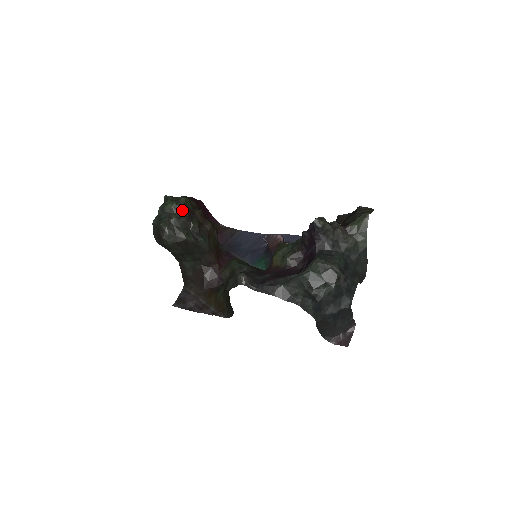
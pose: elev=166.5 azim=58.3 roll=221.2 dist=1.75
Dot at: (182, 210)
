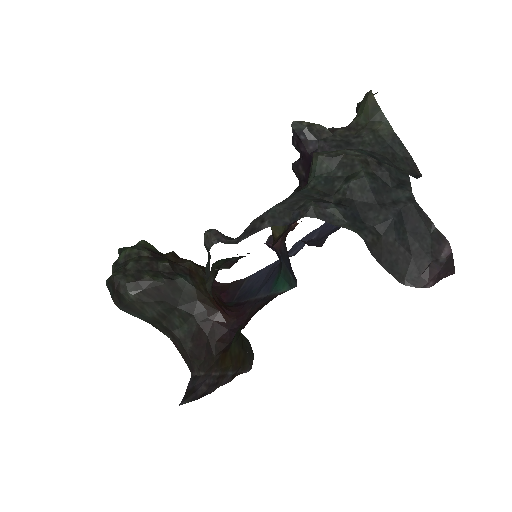
Dot at: (141, 252)
